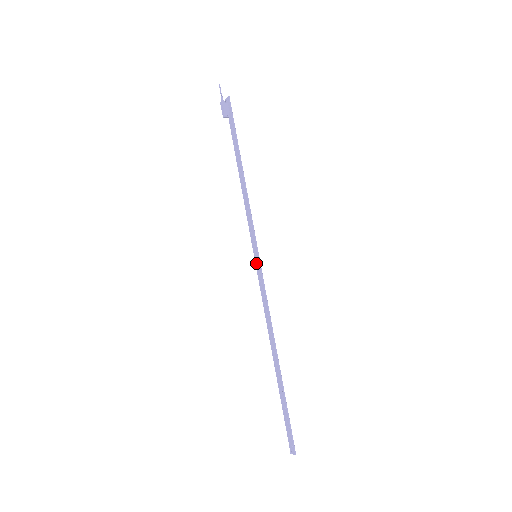
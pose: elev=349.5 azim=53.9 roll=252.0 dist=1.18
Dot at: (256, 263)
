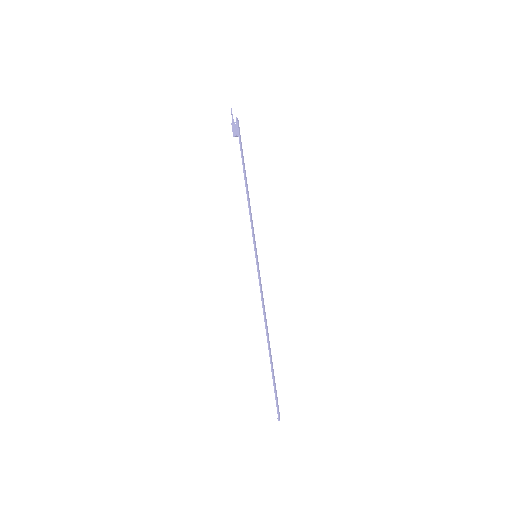
Dot at: (256, 262)
